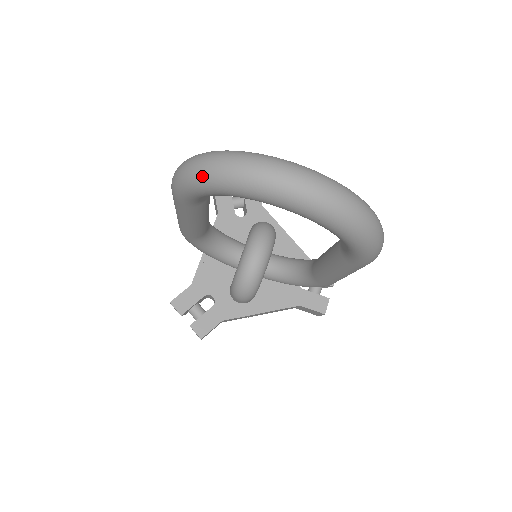
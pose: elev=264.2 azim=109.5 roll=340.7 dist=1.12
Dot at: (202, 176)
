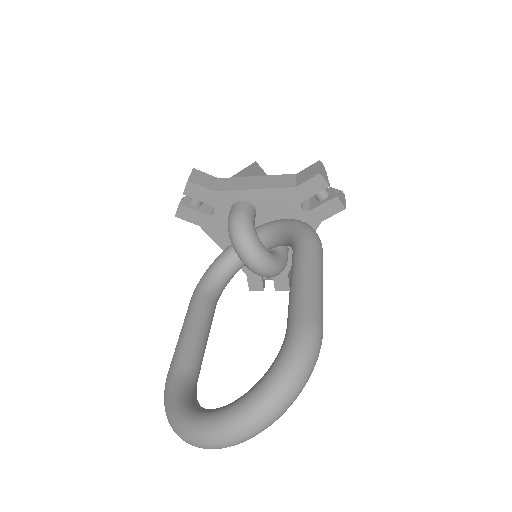
Dot at: occluded
